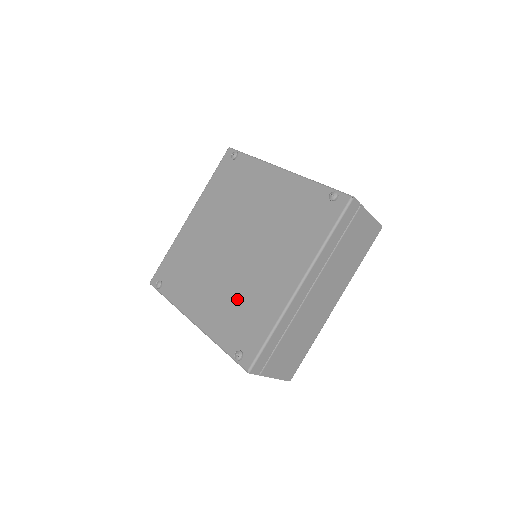
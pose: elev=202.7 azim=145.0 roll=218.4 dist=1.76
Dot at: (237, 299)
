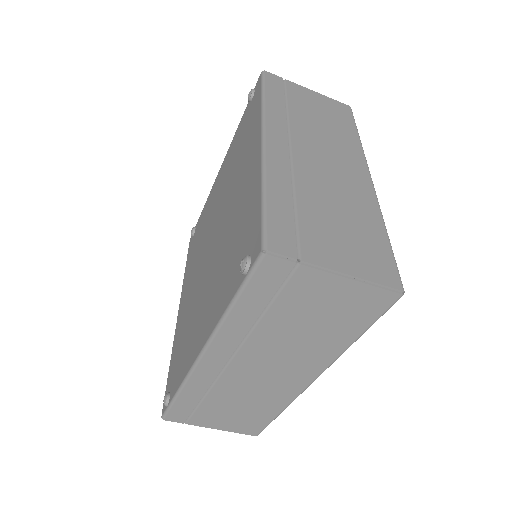
Dot at: (225, 253)
